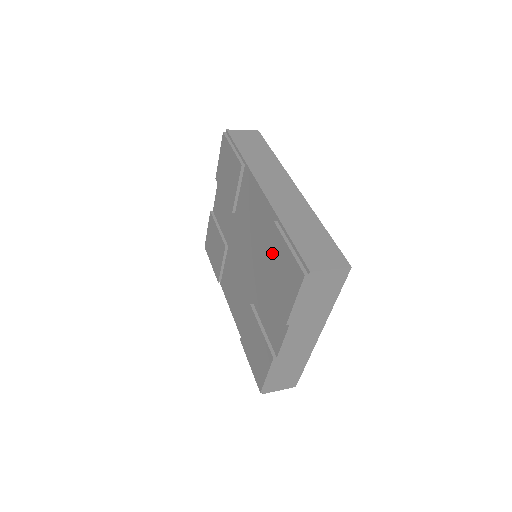
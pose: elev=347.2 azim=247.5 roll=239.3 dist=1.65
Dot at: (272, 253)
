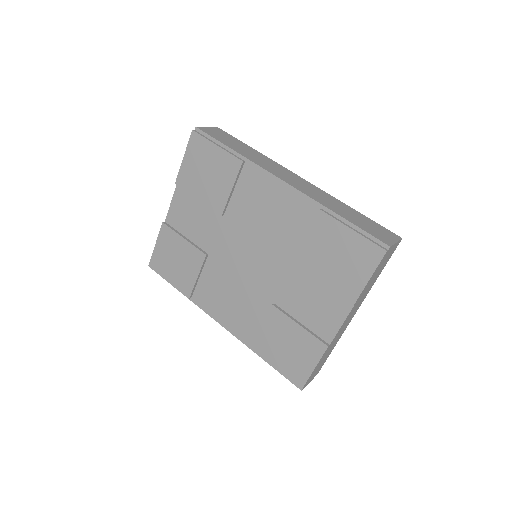
Dot at: (319, 242)
